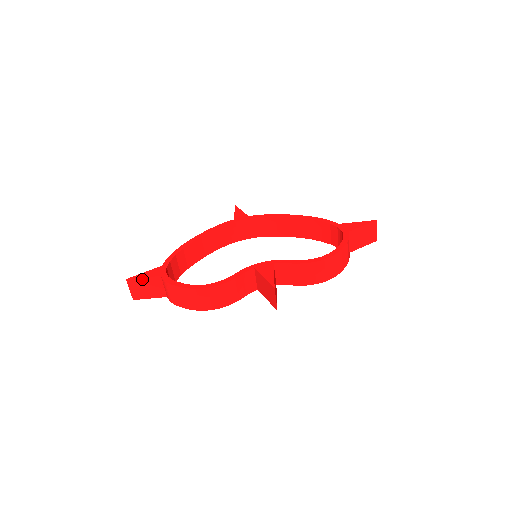
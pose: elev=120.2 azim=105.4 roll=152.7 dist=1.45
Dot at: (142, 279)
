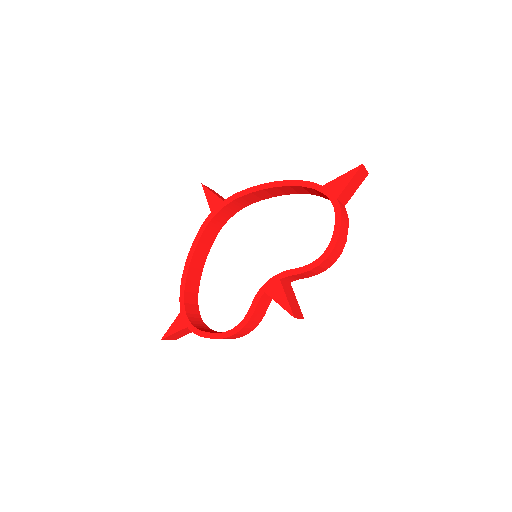
Dot at: (173, 334)
